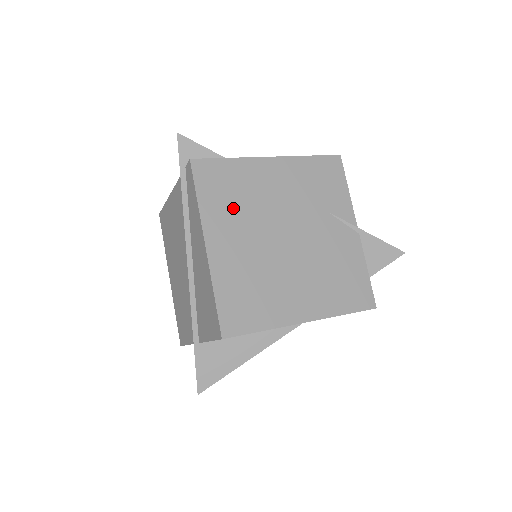
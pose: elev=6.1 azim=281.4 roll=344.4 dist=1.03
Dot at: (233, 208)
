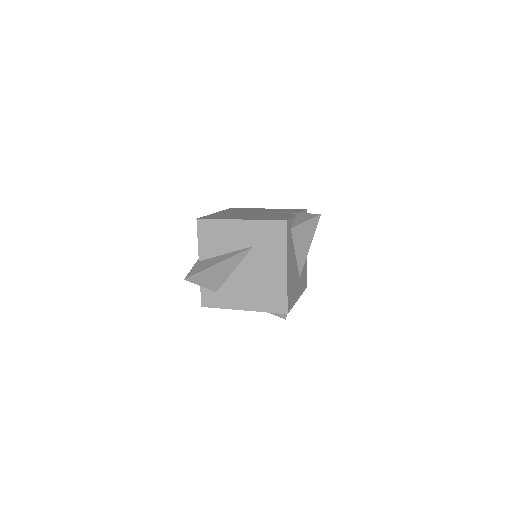
Dot at: (236, 211)
